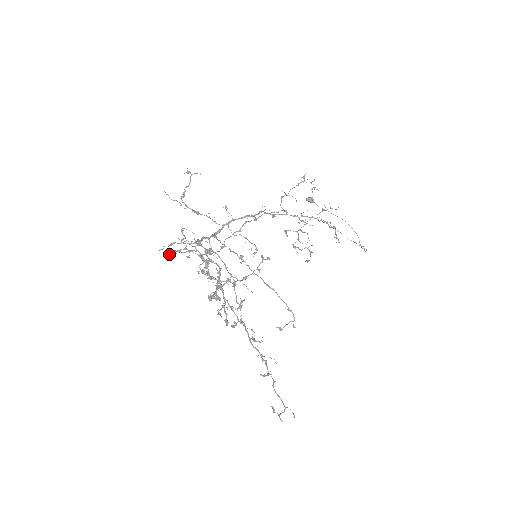
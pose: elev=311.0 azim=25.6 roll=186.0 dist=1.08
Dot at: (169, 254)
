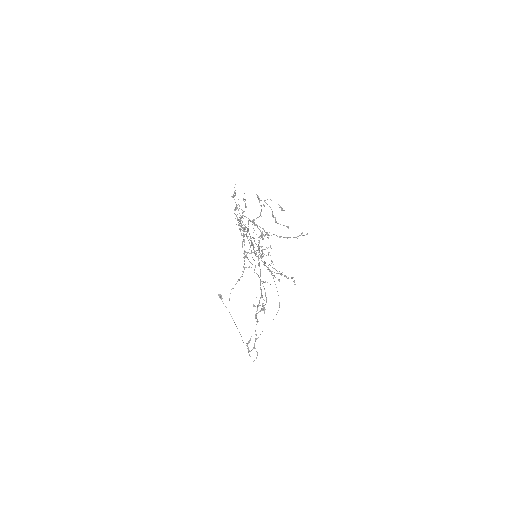
Dot at: (257, 196)
